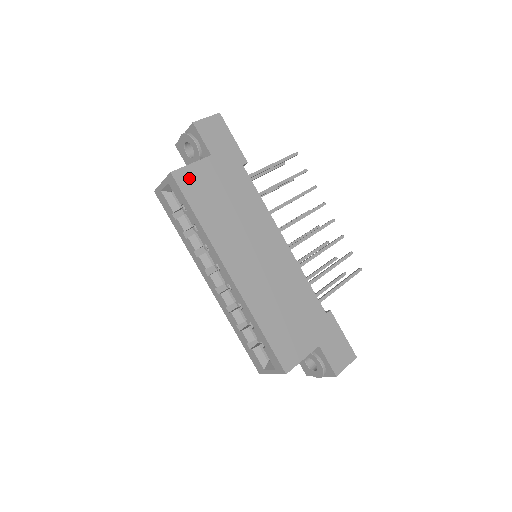
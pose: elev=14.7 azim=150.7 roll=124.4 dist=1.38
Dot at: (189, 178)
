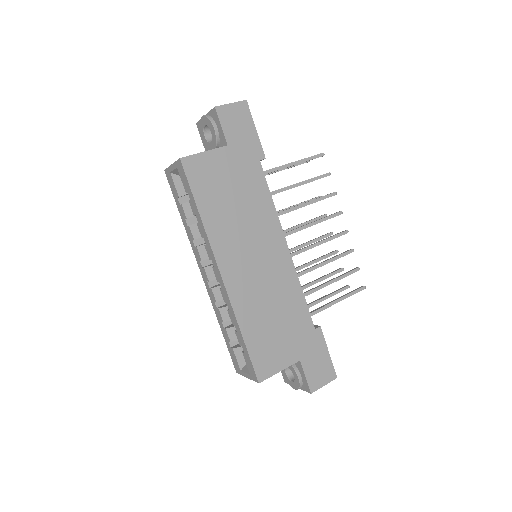
Dot at: (199, 167)
